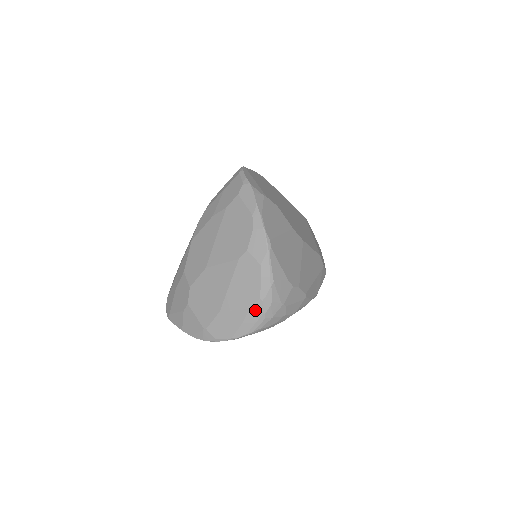
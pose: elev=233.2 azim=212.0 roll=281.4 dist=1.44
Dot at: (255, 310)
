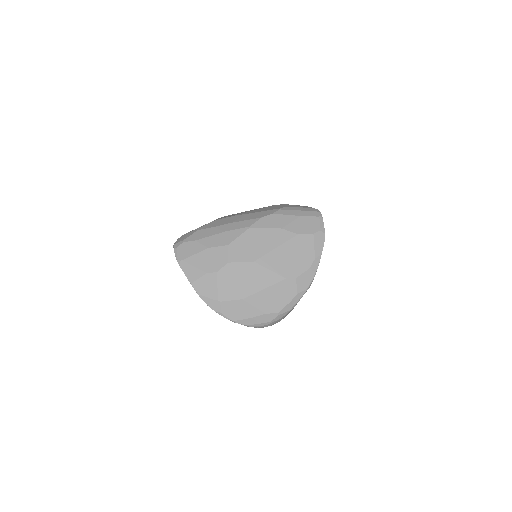
Dot at: (268, 317)
